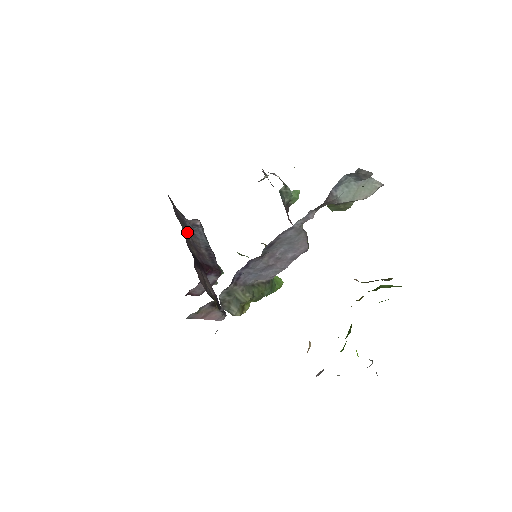
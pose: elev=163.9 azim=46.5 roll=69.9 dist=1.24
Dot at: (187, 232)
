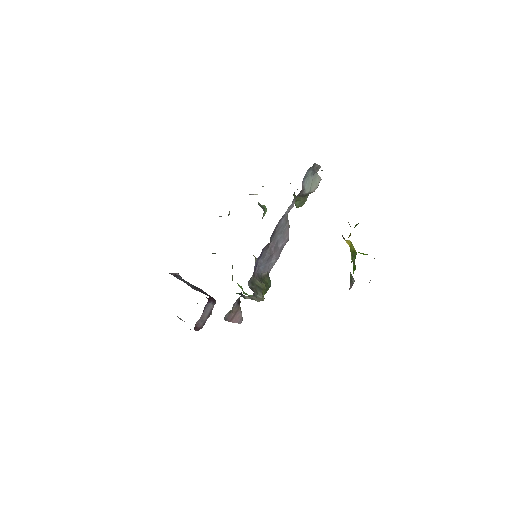
Dot at: occluded
